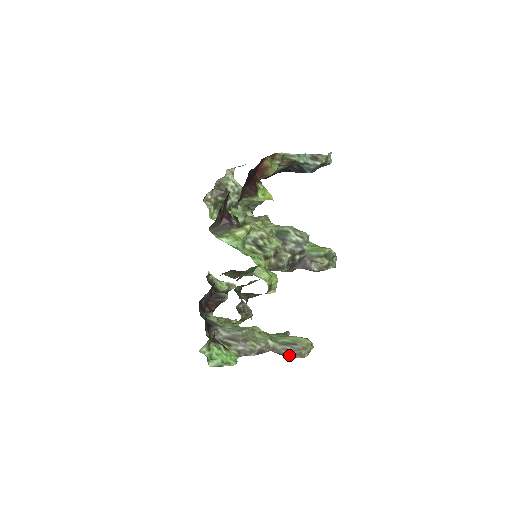
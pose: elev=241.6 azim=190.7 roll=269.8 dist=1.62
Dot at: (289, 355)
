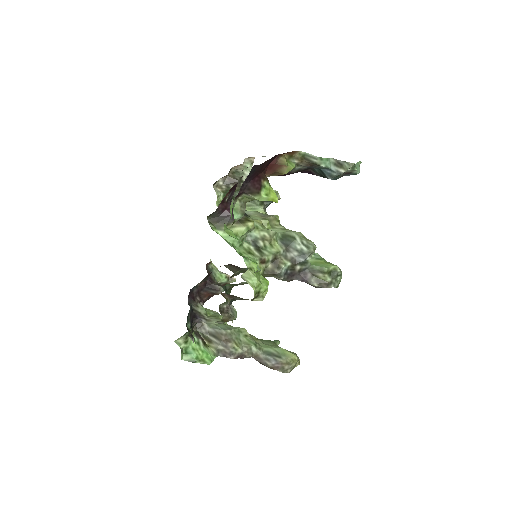
Dot at: (270, 366)
